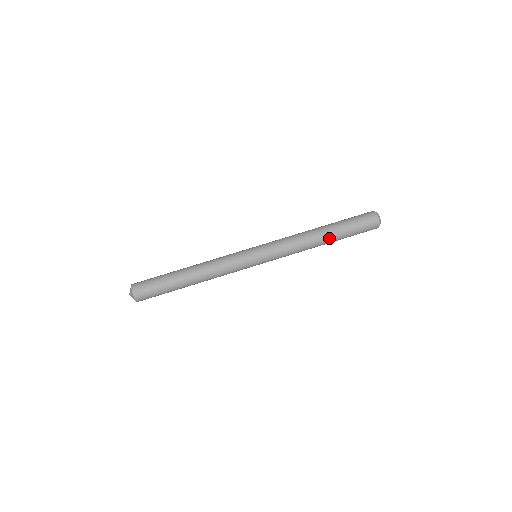
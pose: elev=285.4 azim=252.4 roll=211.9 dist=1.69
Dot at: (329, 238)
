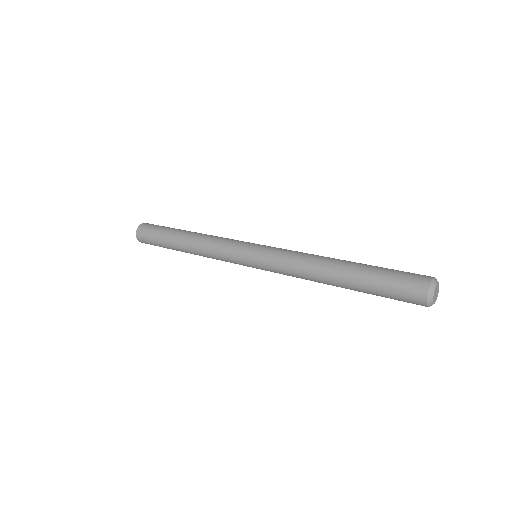
Dot at: (347, 264)
